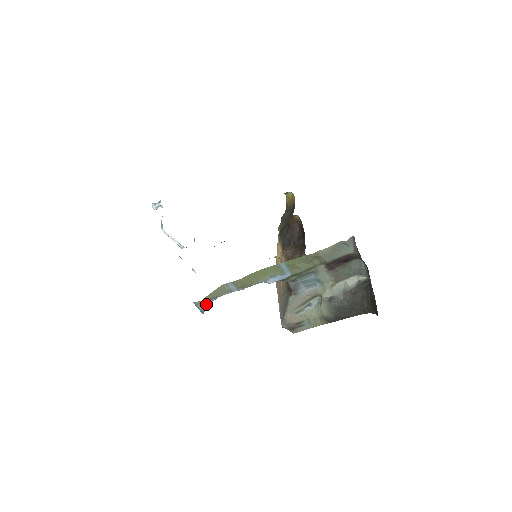
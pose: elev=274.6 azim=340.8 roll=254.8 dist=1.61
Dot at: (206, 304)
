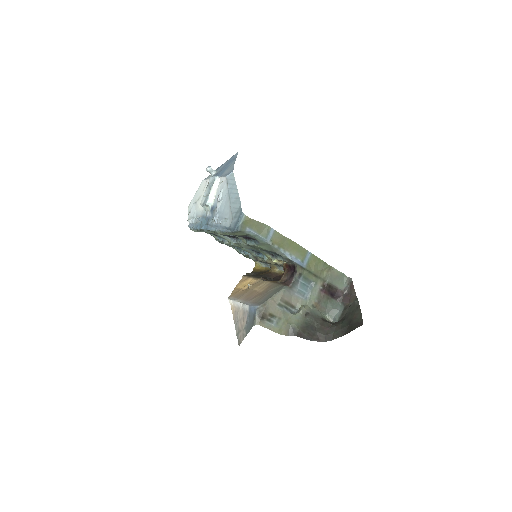
Dot at: (243, 227)
